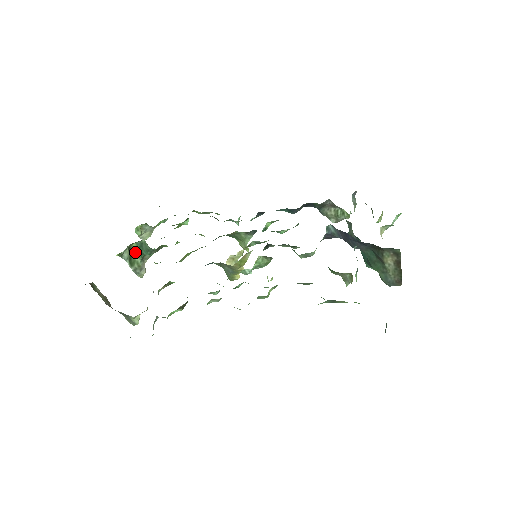
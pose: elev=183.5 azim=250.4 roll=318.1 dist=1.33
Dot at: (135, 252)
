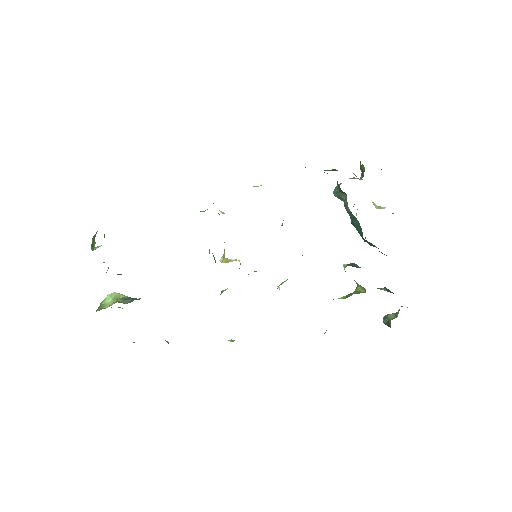
Dot at: occluded
